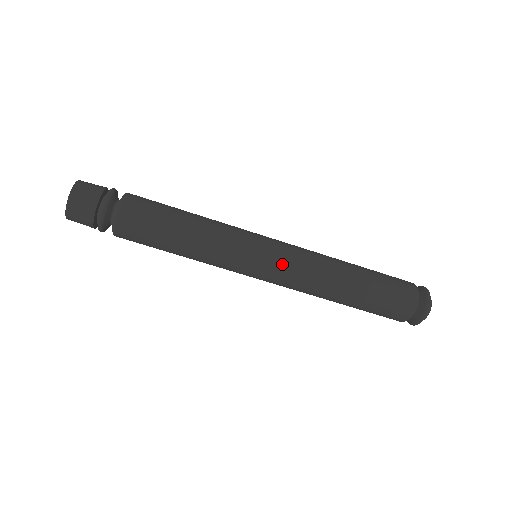
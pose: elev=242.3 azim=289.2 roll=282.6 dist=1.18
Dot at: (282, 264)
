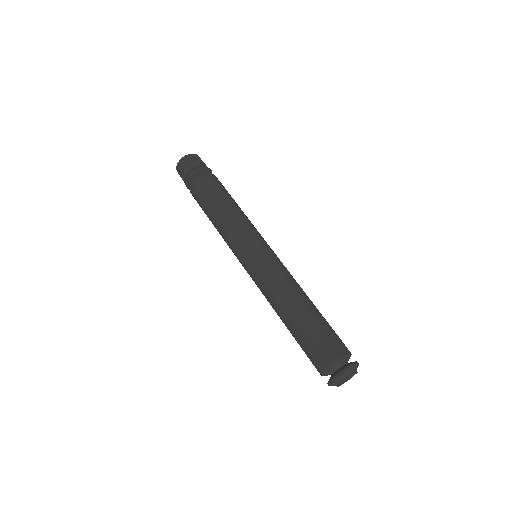
Dot at: (274, 258)
